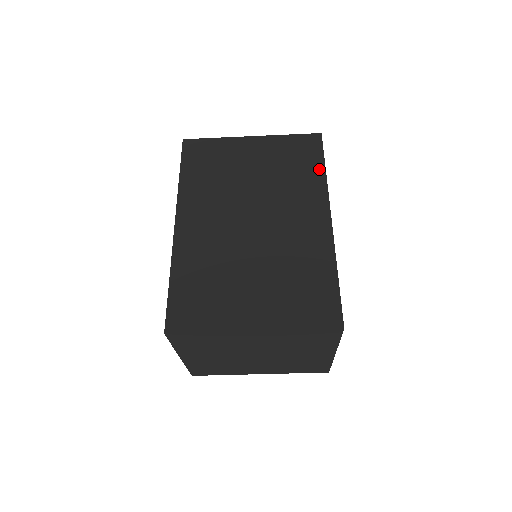
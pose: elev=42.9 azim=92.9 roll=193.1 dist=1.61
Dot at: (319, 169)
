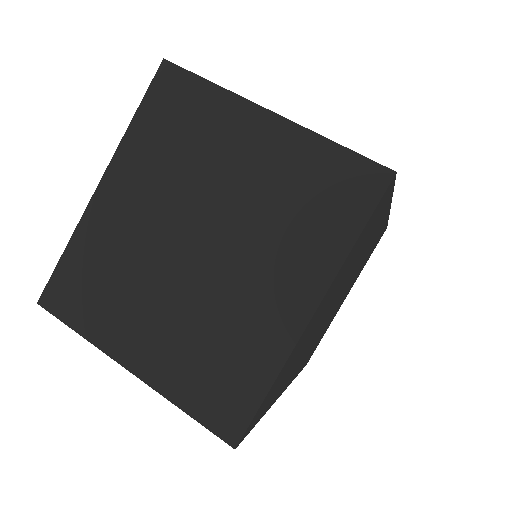
Dot at: occluded
